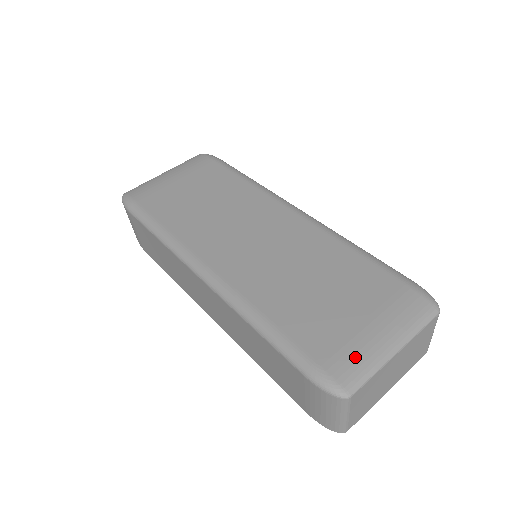
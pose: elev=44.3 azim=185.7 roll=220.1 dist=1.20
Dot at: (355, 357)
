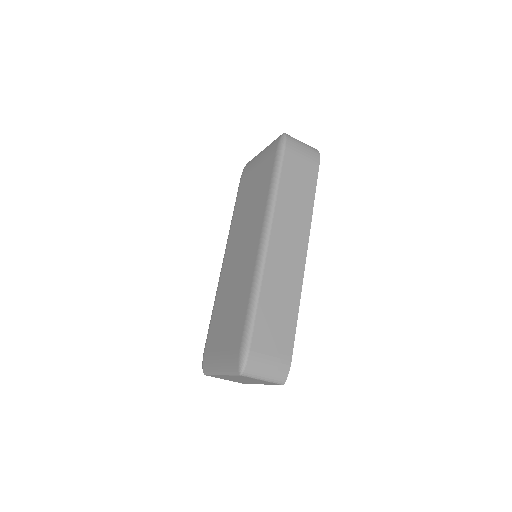
Dot at: (210, 361)
